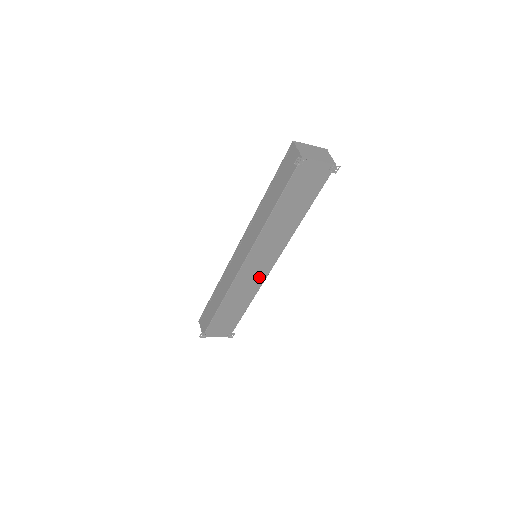
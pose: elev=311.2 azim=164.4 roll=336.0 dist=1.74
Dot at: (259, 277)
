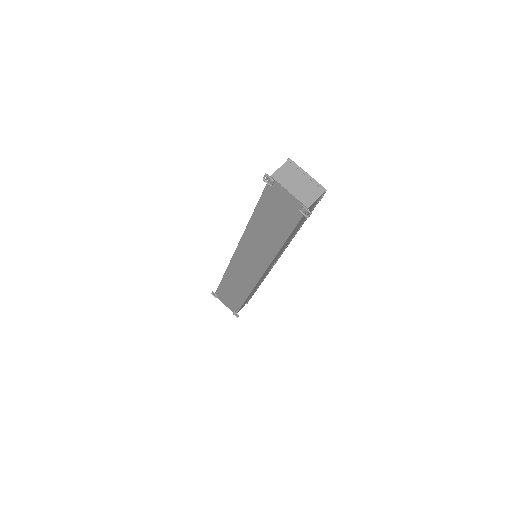
Dot at: (251, 277)
